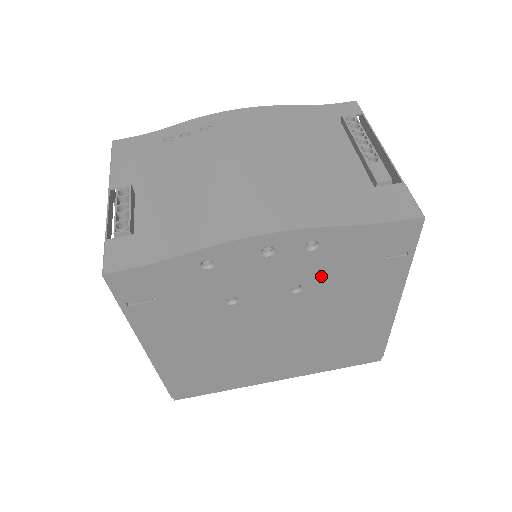
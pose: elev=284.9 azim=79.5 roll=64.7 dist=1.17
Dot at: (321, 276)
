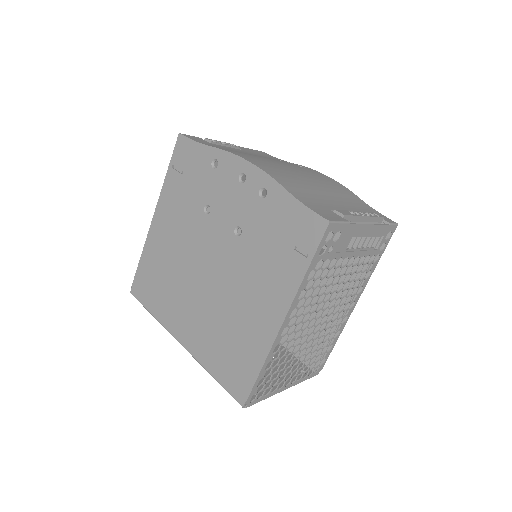
Dot at: (255, 231)
